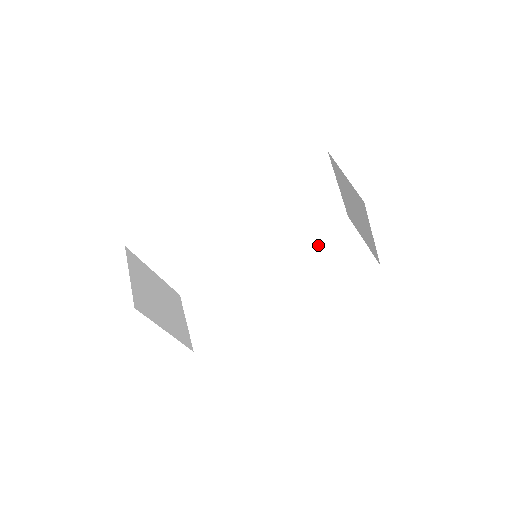
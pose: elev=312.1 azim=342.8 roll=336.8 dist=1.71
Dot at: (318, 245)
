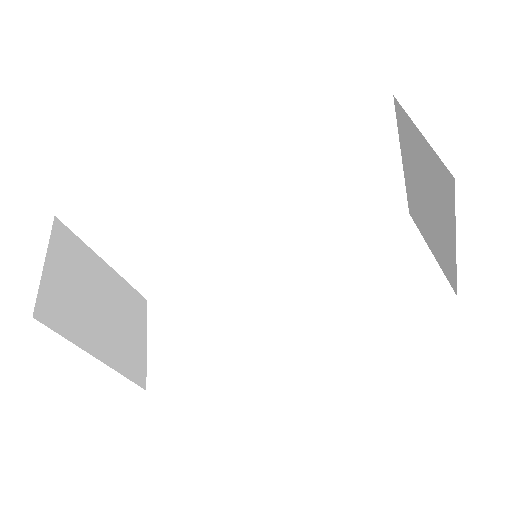
Dot at: (358, 252)
